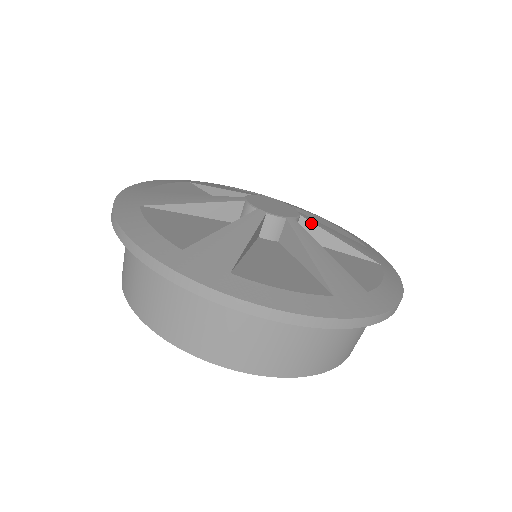
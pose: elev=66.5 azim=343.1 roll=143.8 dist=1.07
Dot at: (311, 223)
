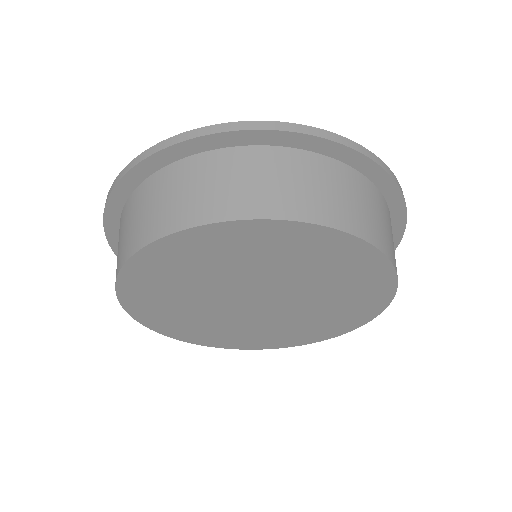
Dot at: occluded
